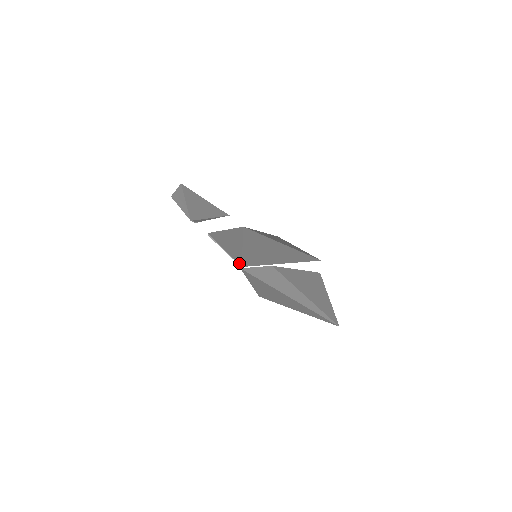
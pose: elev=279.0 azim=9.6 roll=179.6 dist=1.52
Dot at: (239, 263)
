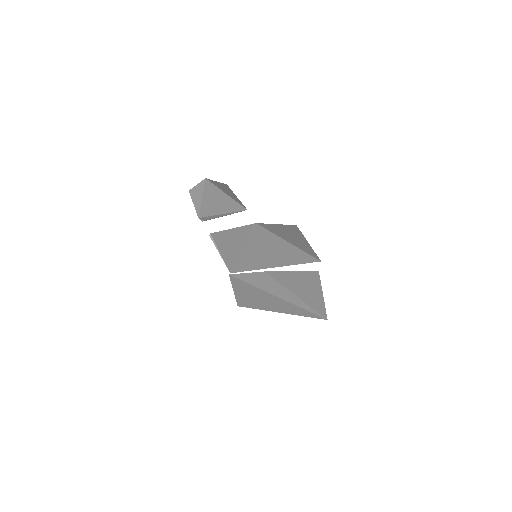
Dot at: (230, 268)
